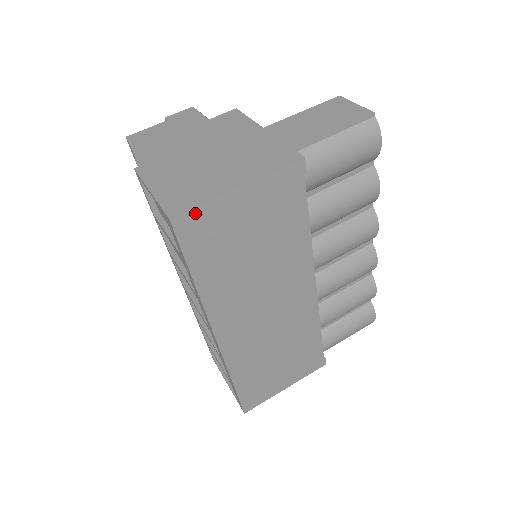
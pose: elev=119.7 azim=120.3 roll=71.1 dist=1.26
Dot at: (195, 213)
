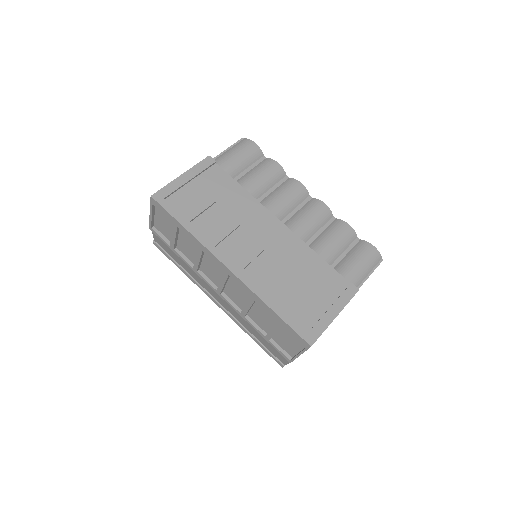
Dot at: (163, 191)
